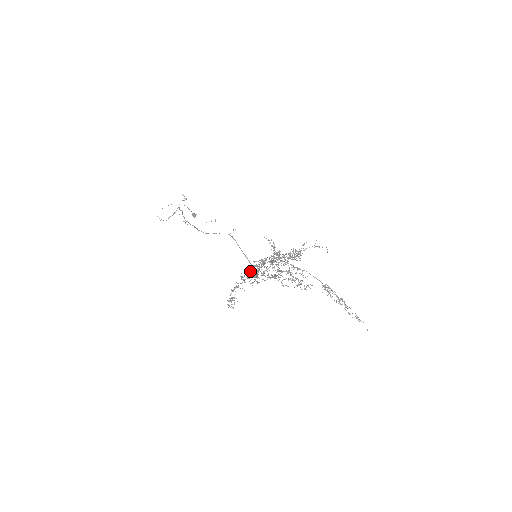
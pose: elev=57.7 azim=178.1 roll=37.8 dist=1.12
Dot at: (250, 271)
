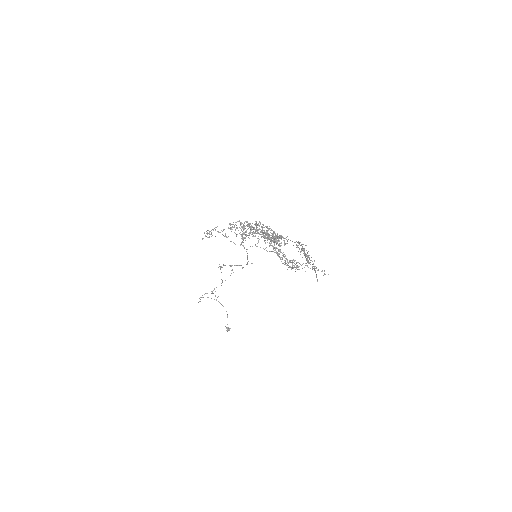
Dot at: occluded
